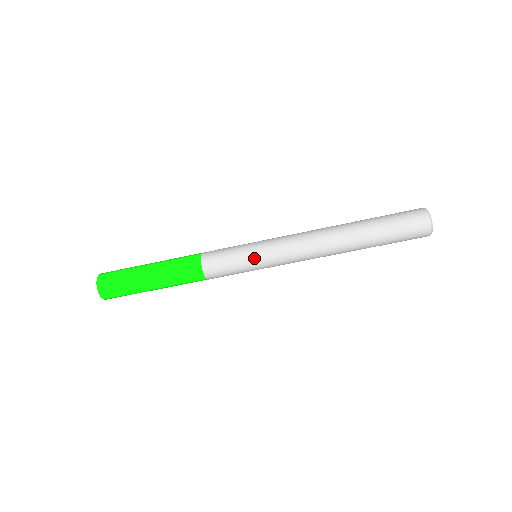
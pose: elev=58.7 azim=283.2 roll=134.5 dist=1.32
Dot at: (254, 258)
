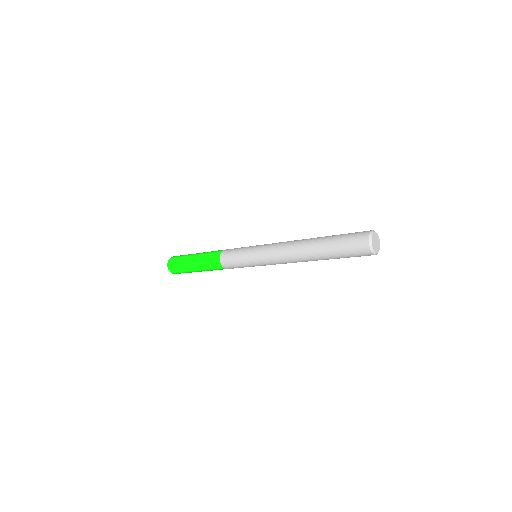
Dot at: (253, 265)
